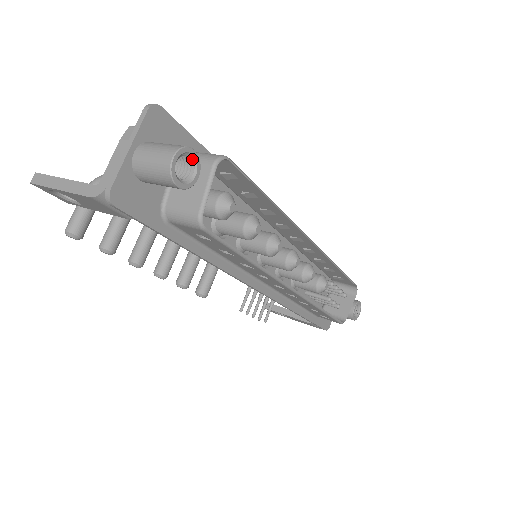
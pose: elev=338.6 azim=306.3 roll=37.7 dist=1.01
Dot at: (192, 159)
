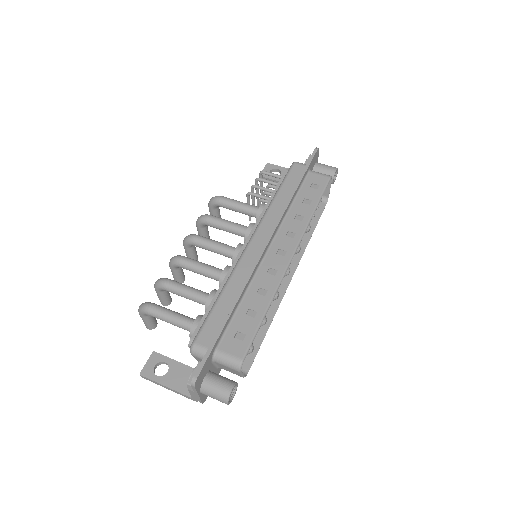
Dot at: (232, 388)
